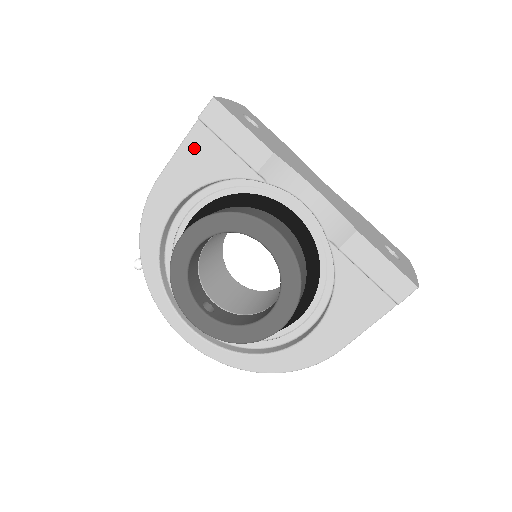
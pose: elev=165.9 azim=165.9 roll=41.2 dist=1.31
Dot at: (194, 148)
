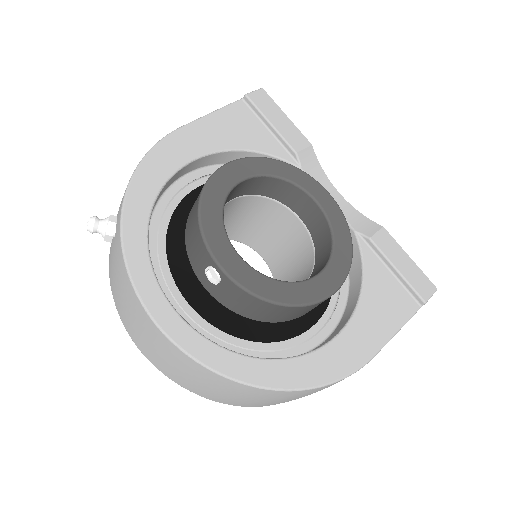
Dot at: (232, 117)
